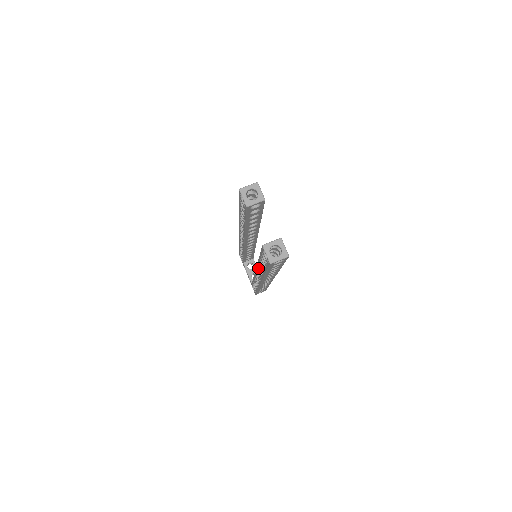
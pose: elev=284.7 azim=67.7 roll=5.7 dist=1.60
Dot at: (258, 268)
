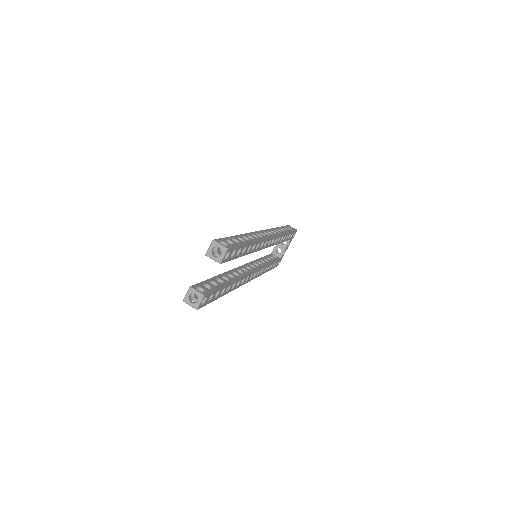
Dot at: occluded
